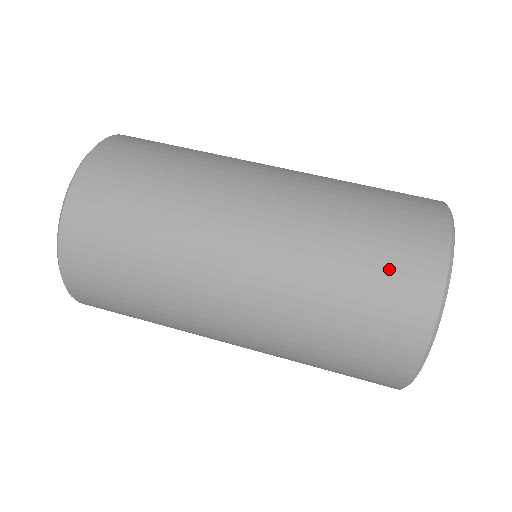
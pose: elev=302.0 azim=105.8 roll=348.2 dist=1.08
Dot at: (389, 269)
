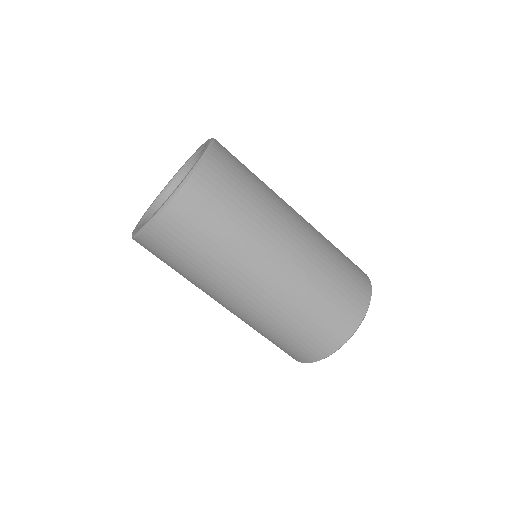
Dot at: (280, 348)
